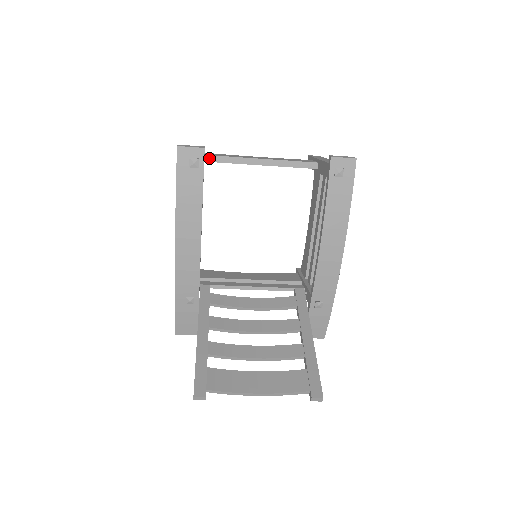
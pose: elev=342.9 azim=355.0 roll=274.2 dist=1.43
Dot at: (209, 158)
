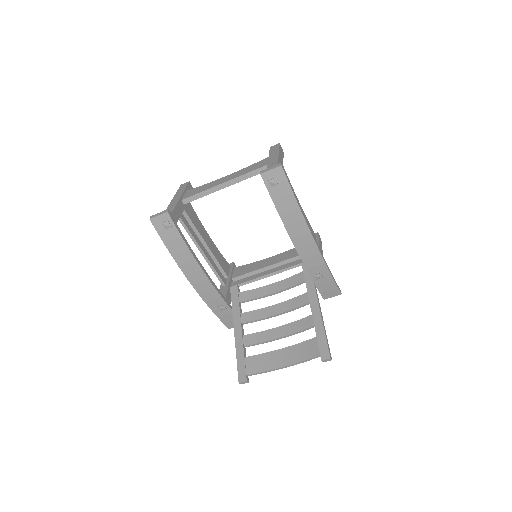
Dot at: (186, 200)
